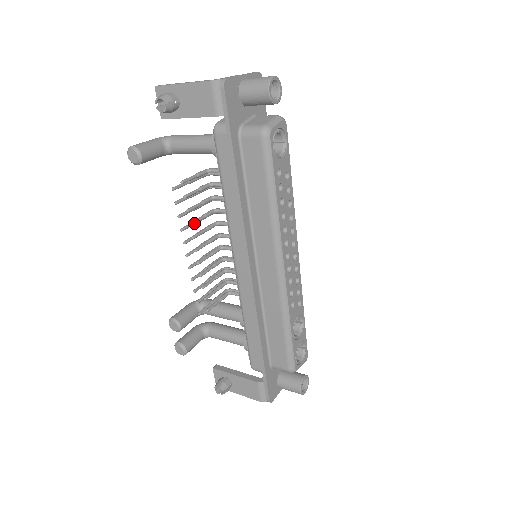
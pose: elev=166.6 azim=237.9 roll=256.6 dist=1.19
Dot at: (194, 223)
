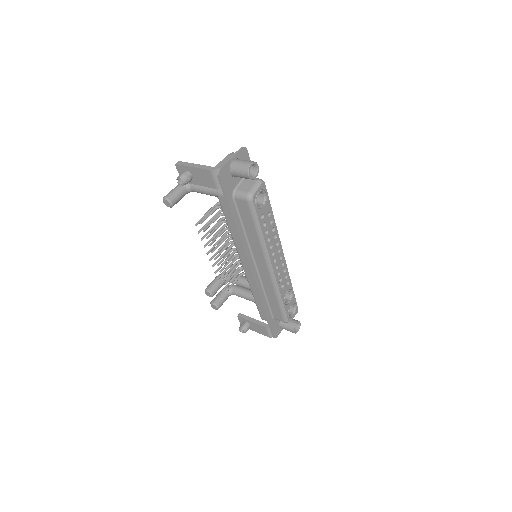
Dot at: occluded
